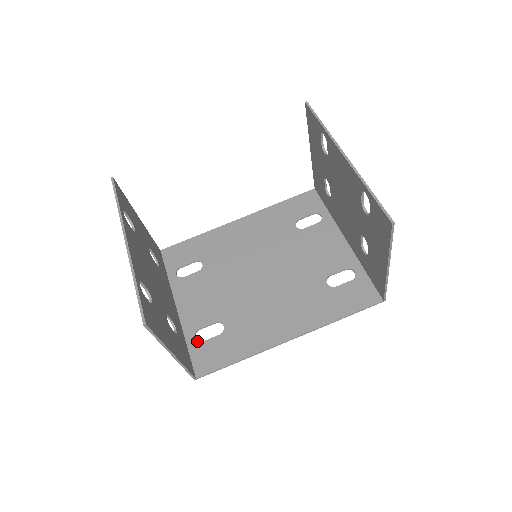
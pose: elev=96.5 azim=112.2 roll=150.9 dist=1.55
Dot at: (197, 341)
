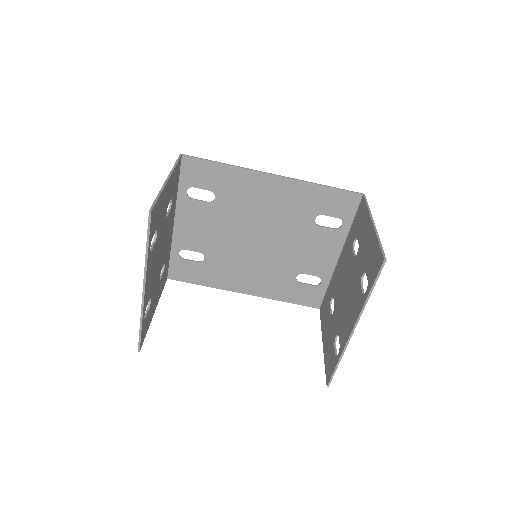
Dot at: (179, 257)
